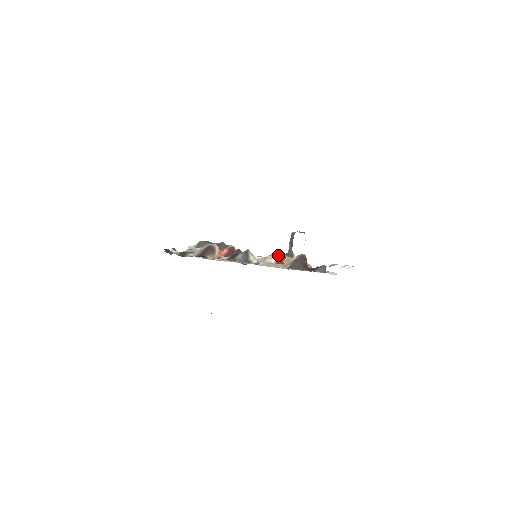
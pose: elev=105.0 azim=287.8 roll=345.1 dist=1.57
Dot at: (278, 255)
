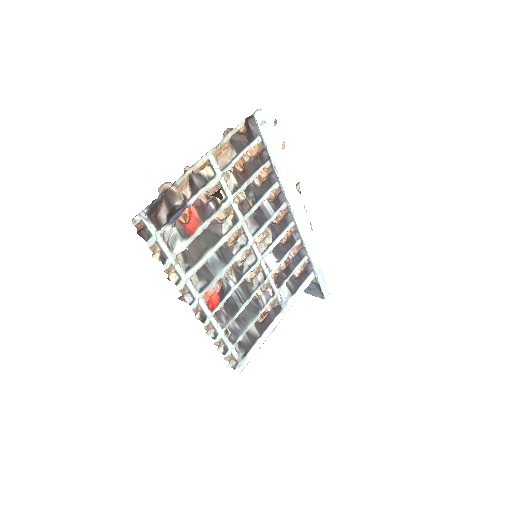
Dot at: (228, 172)
